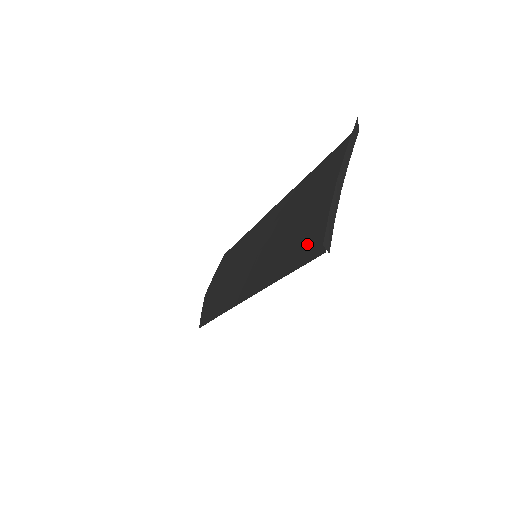
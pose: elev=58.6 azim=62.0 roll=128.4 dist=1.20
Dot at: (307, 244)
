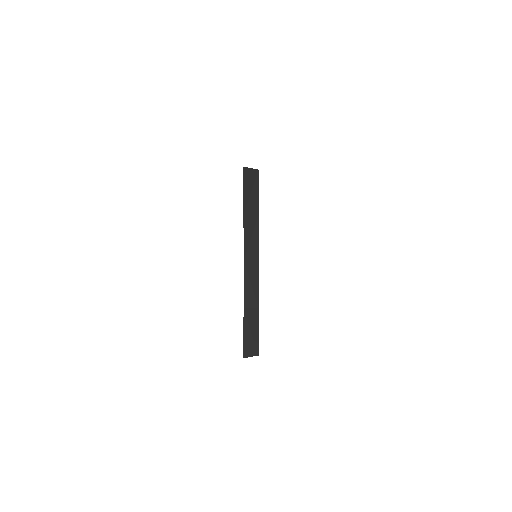
Dot at: occluded
